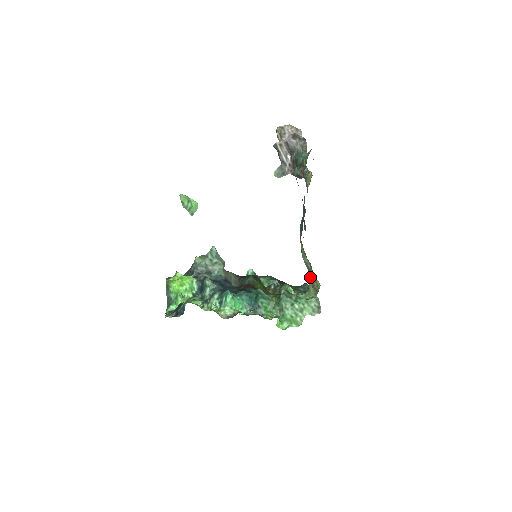
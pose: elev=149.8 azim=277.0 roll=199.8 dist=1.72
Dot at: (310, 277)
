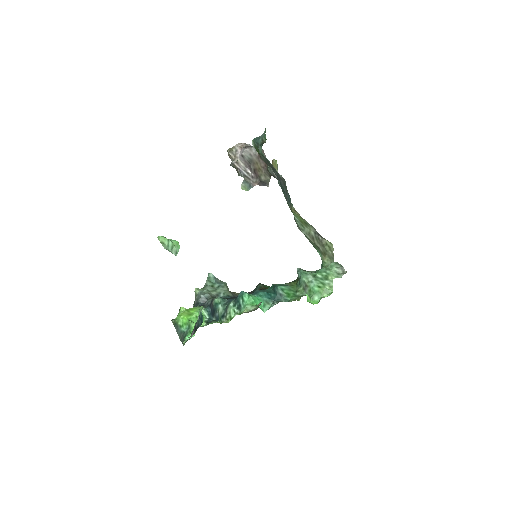
Dot at: (319, 249)
